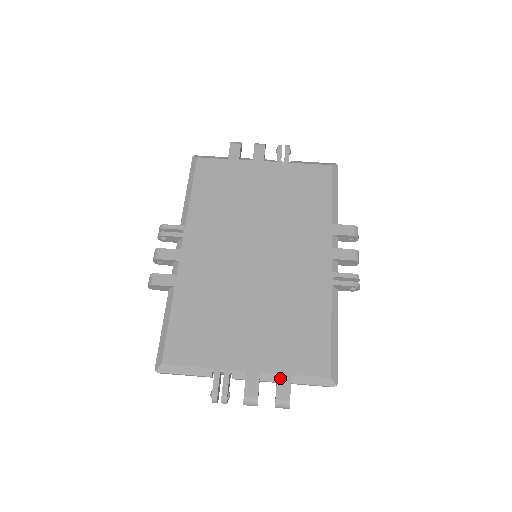
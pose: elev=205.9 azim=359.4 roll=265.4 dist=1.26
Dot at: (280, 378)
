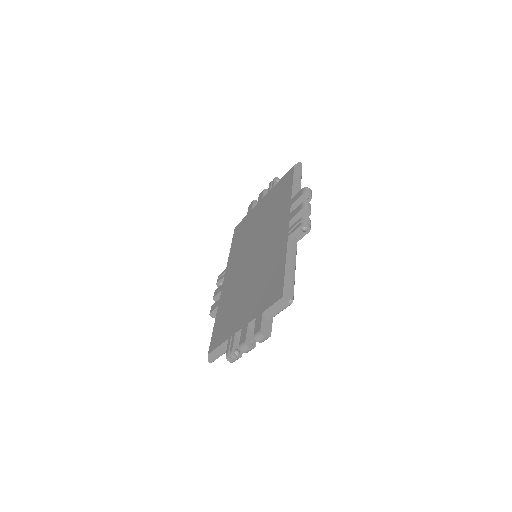
Dot at: (257, 319)
